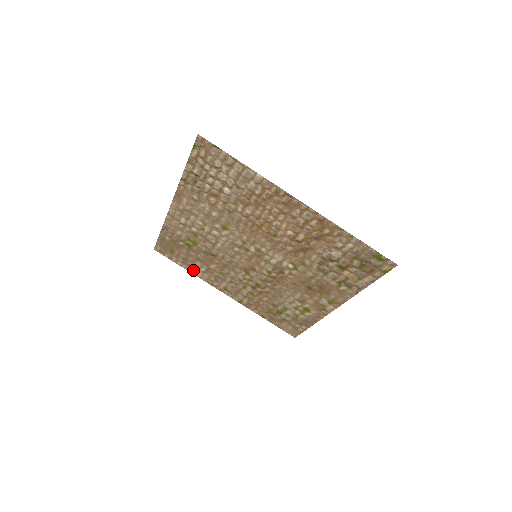
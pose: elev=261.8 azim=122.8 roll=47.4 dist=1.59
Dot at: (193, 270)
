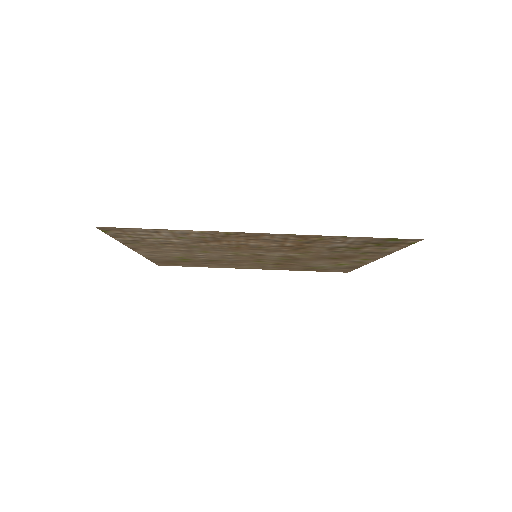
Dot at: (207, 266)
